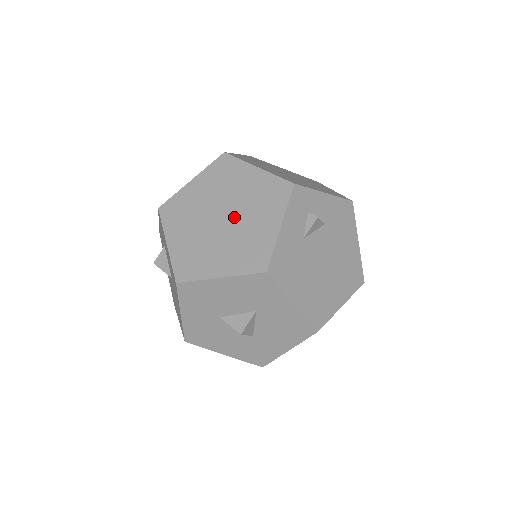
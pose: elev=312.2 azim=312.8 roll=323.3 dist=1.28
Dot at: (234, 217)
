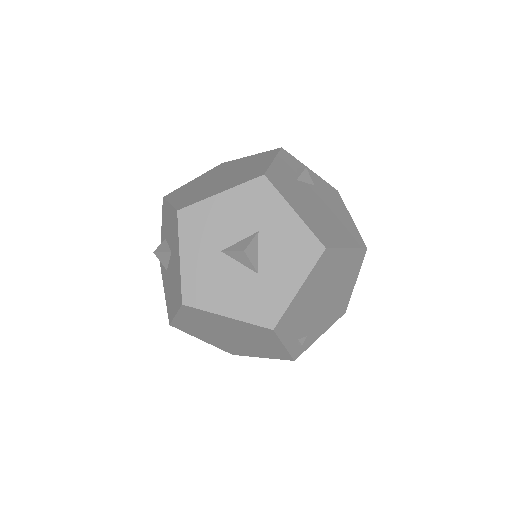
Dot at: (232, 173)
